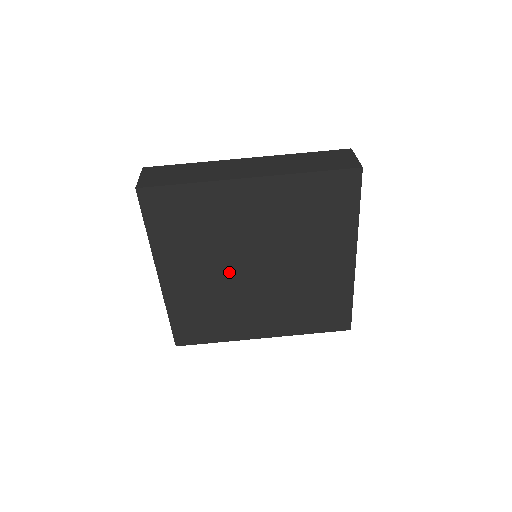
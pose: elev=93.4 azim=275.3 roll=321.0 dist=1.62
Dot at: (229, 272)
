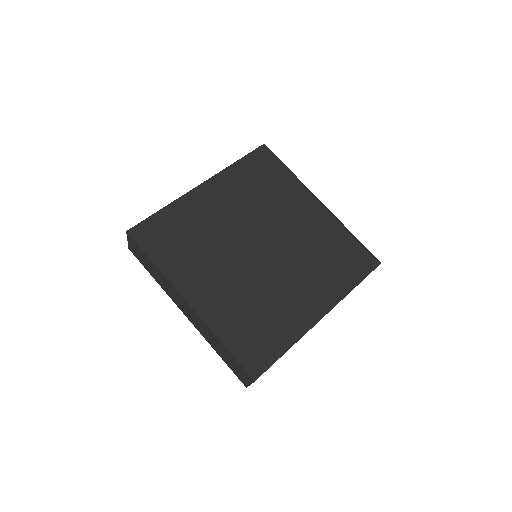
Dot at: (242, 230)
